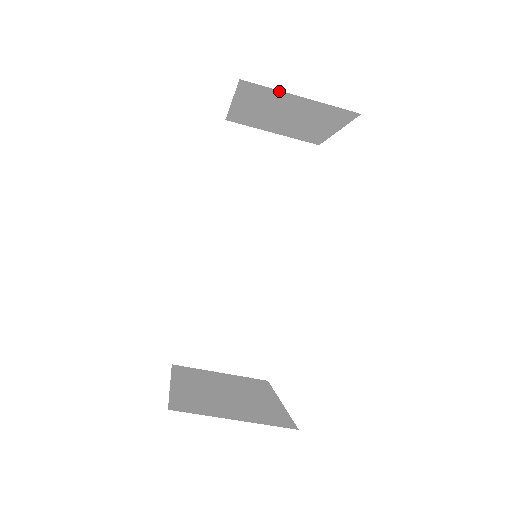
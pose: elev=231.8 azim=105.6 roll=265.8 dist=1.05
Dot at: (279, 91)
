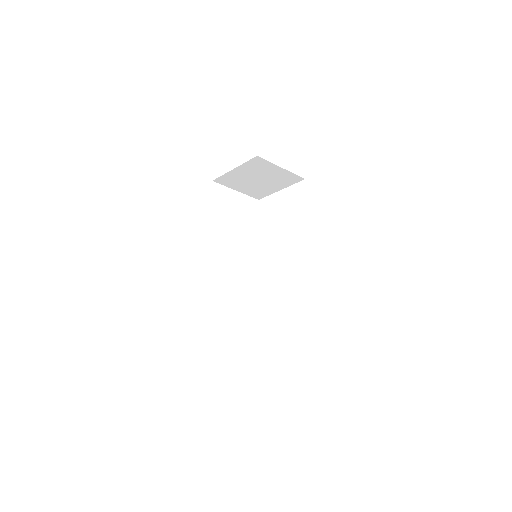
Dot at: (273, 164)
